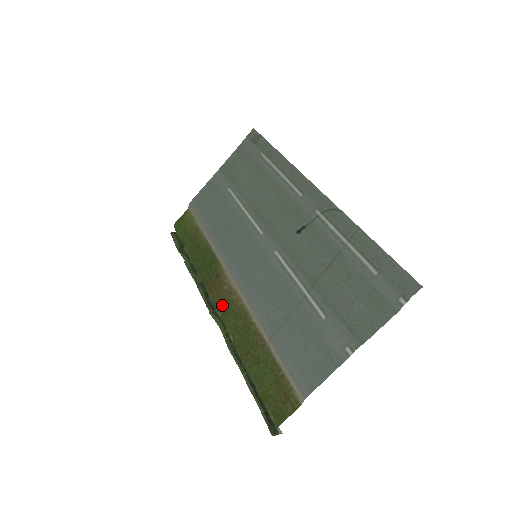
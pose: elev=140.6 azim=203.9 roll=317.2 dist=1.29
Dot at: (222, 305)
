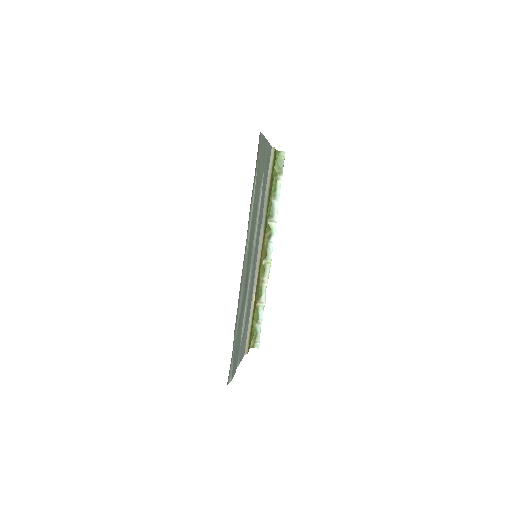
Dot at: (261, 260)
